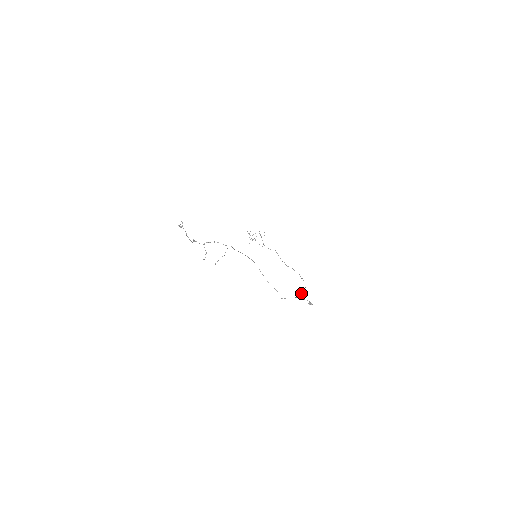
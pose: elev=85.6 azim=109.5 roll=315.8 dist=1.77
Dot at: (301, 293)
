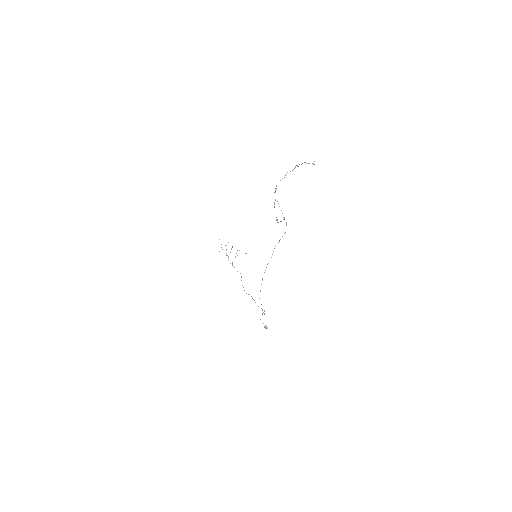
Dot at: occluded
